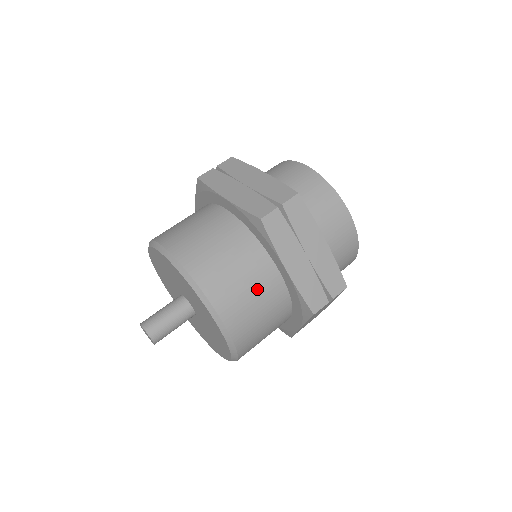
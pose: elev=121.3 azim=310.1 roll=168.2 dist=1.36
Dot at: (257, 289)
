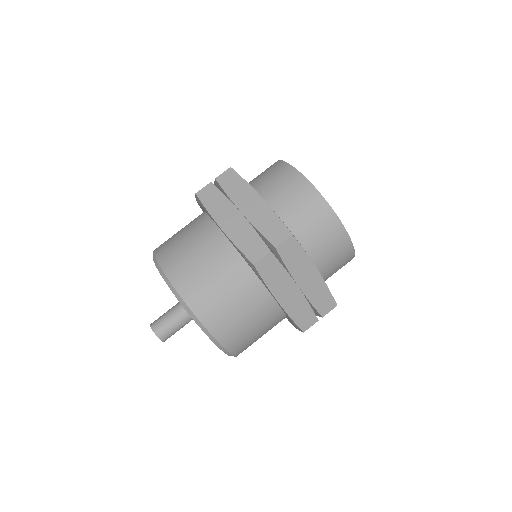
Dot at: occluded
